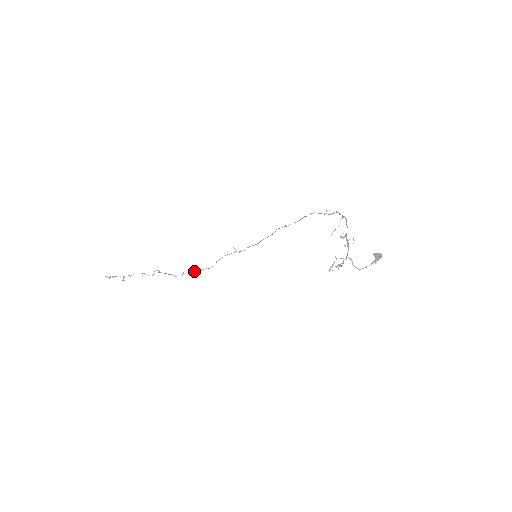
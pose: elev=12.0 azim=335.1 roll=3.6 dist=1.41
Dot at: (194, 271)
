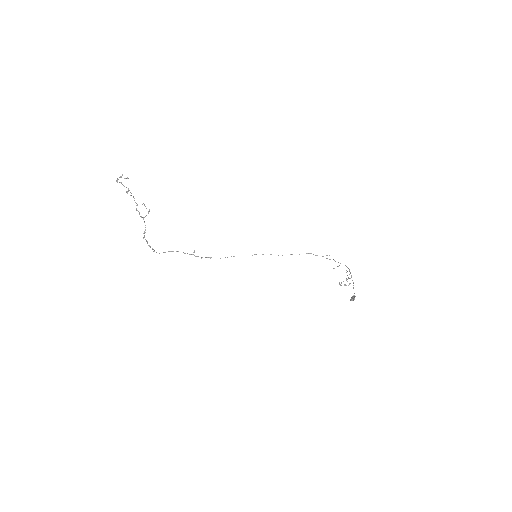
Dot at: occluded
